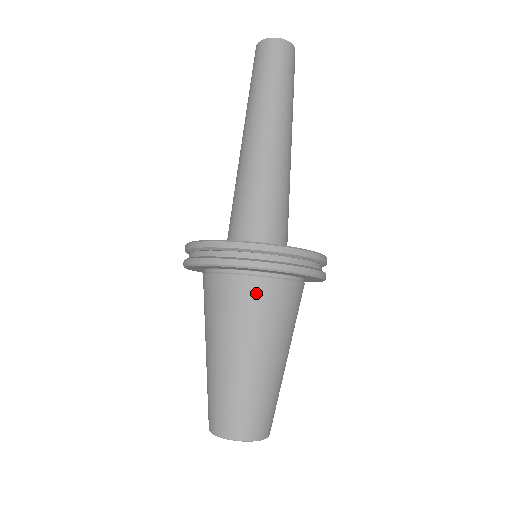
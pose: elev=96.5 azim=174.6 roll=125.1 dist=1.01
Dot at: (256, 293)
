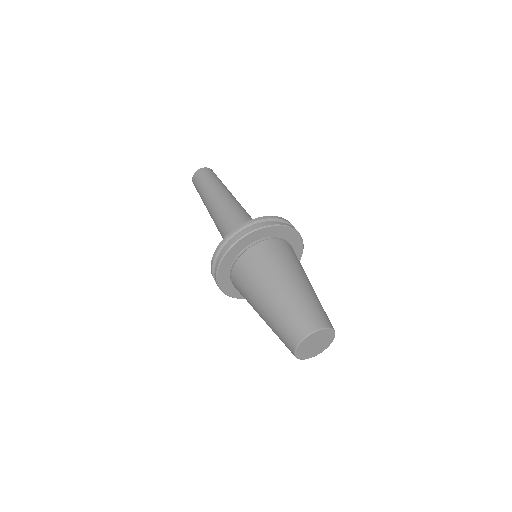
Dot at: (269, 249)
